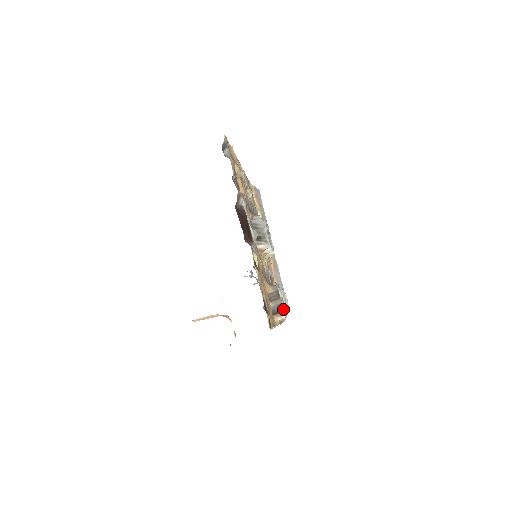
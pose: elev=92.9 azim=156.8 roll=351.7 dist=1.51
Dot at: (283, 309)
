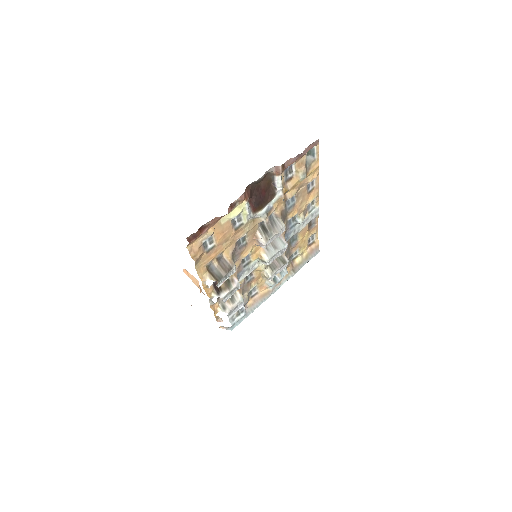
Dot at: (219, 280)
